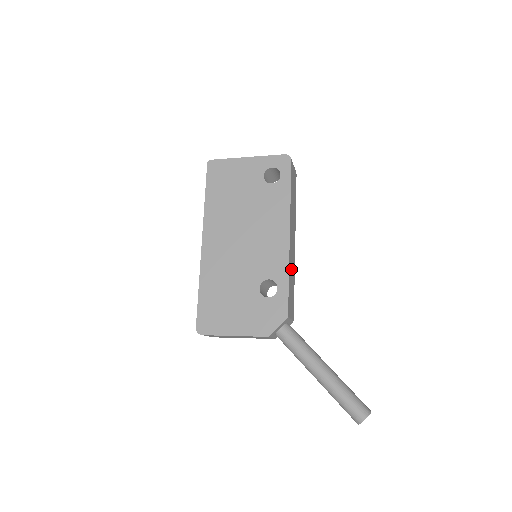
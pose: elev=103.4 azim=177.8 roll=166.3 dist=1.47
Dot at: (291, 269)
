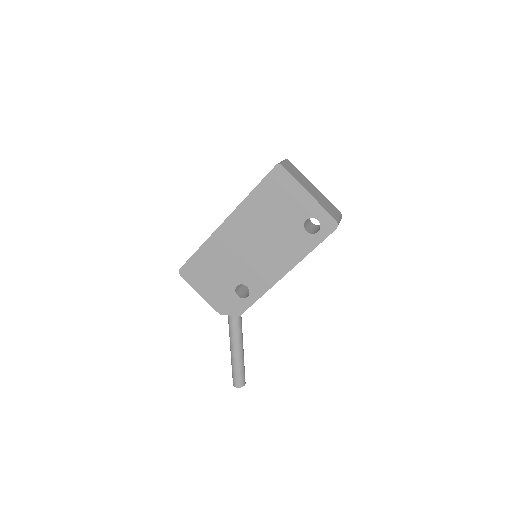
Dot at: occluded
